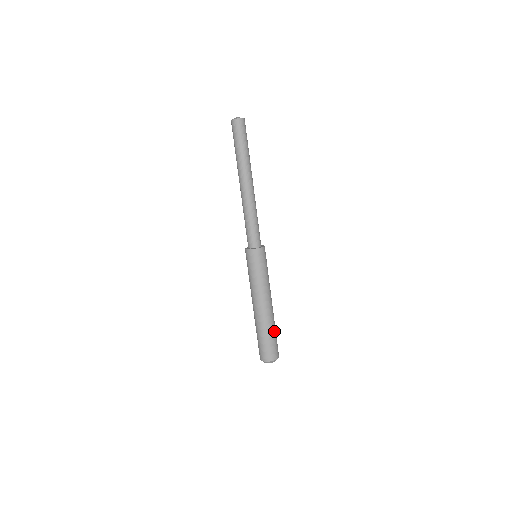
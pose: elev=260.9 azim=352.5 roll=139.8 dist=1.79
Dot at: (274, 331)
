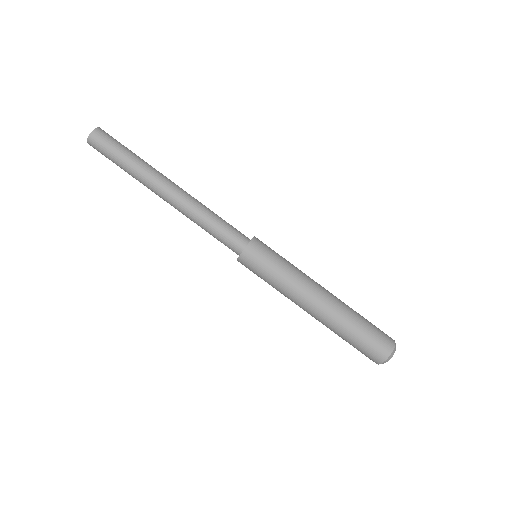
Dot at: (356, 324)
